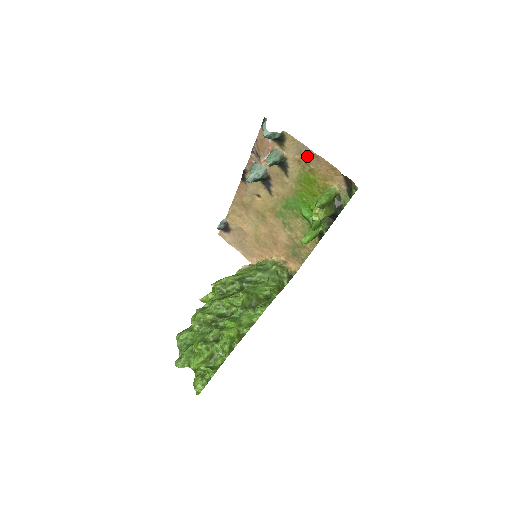
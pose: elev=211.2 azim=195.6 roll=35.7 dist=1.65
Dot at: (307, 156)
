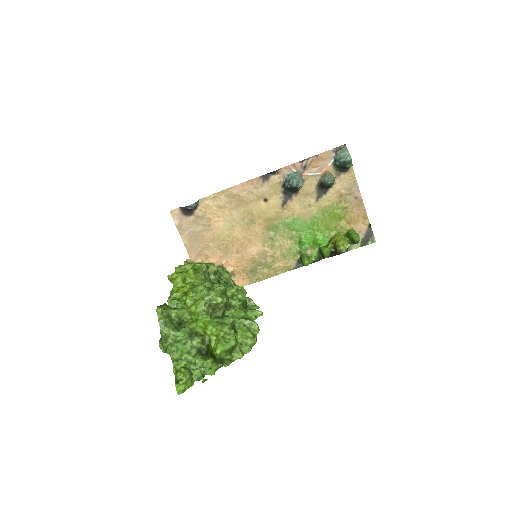
Dot at: (352, 196)
